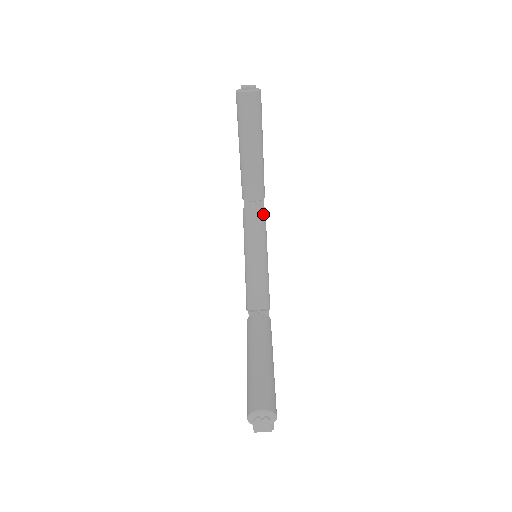
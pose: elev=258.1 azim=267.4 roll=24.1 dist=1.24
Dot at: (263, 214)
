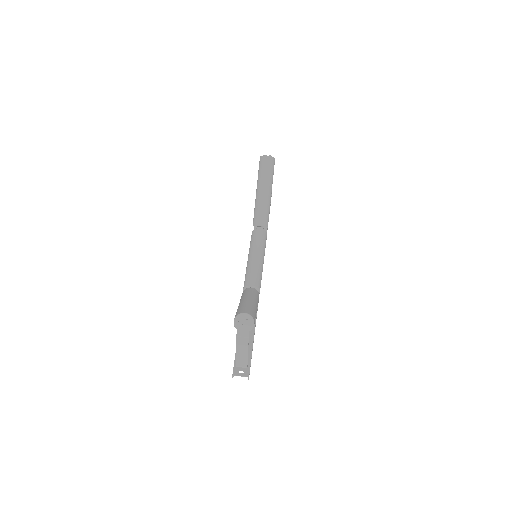
Dot at: (265, 235)
